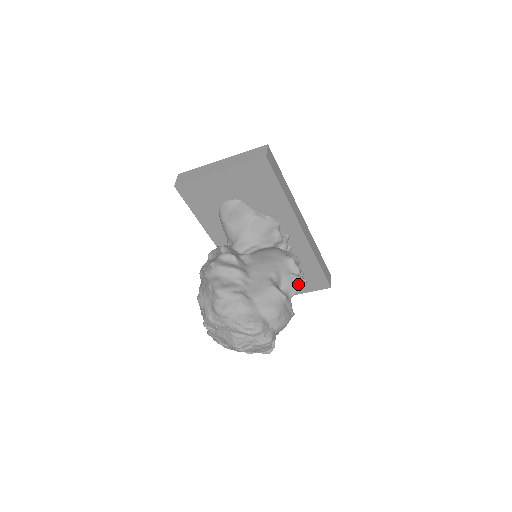
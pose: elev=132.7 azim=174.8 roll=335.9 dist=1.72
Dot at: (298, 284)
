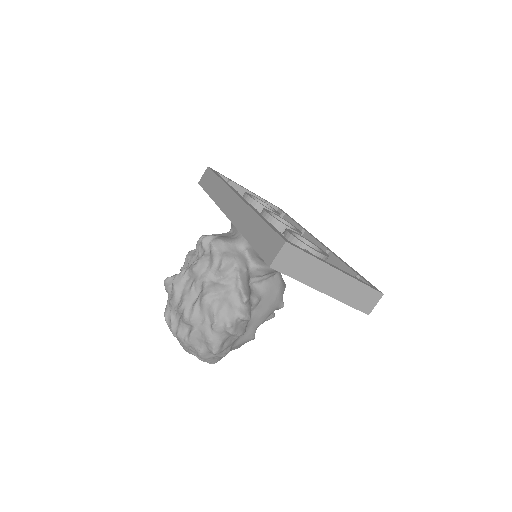
Dot at: occluded
